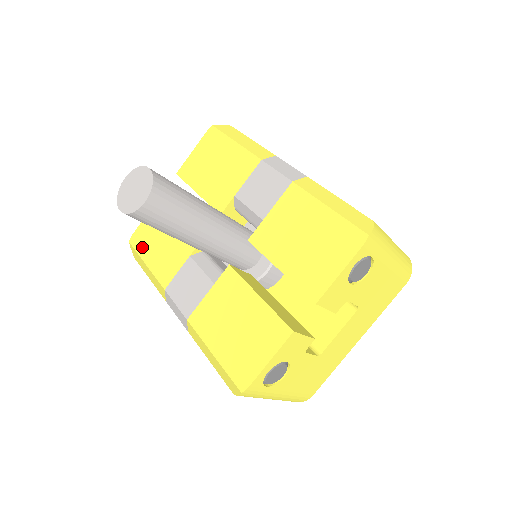
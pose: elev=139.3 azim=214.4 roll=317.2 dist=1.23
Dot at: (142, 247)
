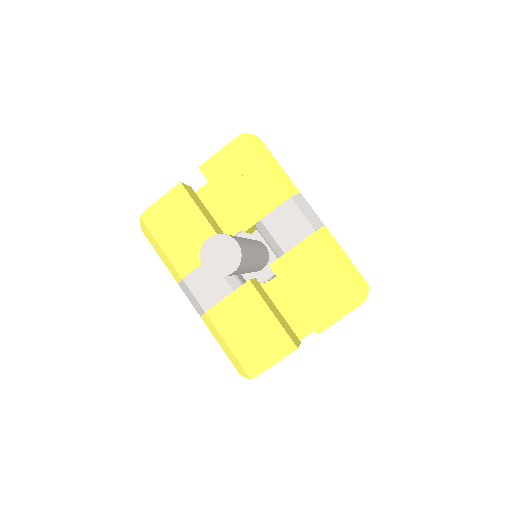
Dot at: (157, 229)
